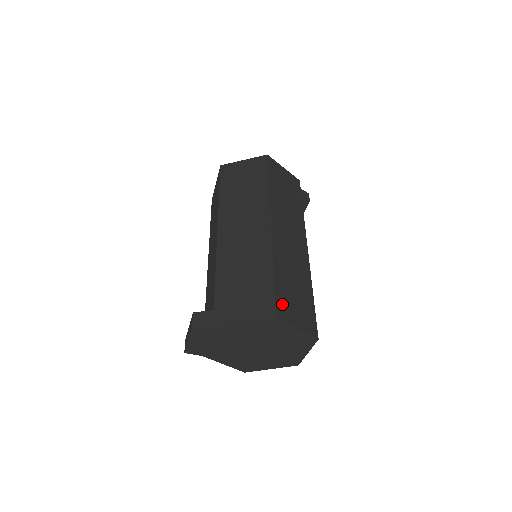
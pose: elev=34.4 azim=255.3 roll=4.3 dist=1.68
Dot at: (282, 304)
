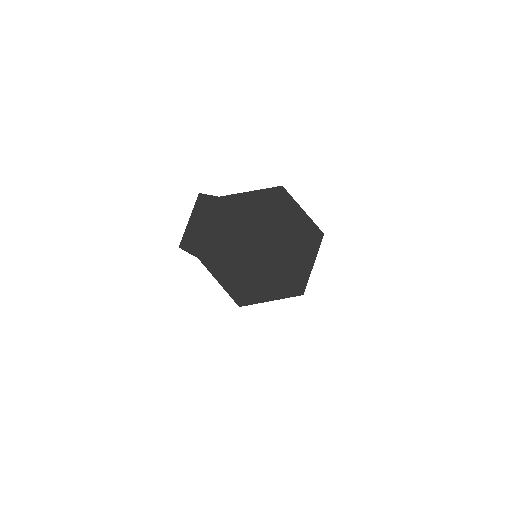
Dot at: occluded
